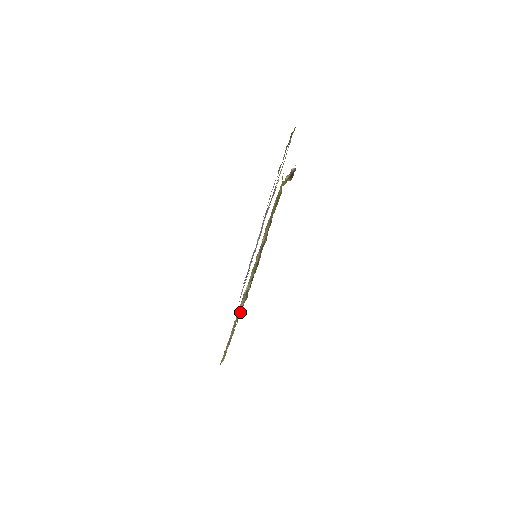
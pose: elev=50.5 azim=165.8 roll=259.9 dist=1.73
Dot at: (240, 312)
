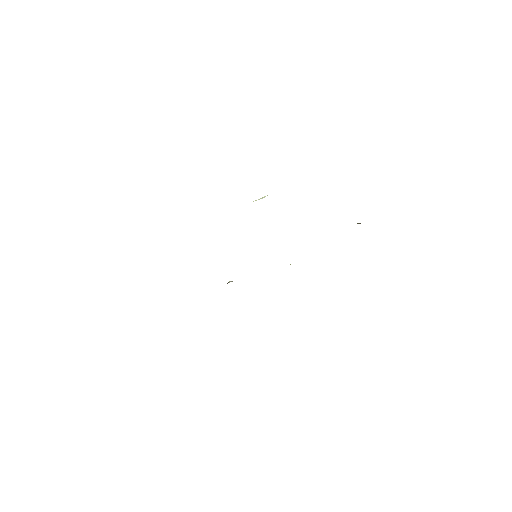
Dot at: occluded
